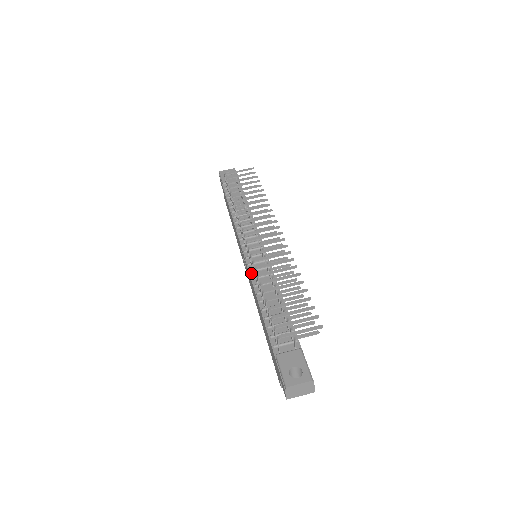
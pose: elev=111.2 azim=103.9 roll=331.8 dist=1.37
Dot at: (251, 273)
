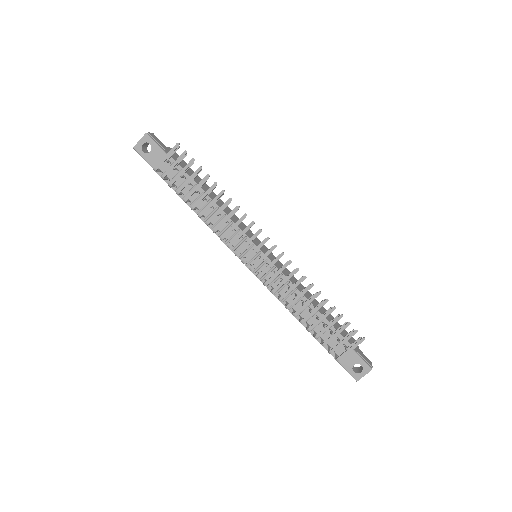
Dot at: (269, 288)
